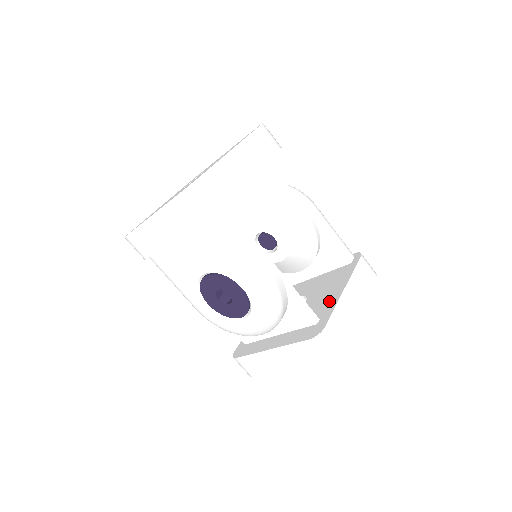
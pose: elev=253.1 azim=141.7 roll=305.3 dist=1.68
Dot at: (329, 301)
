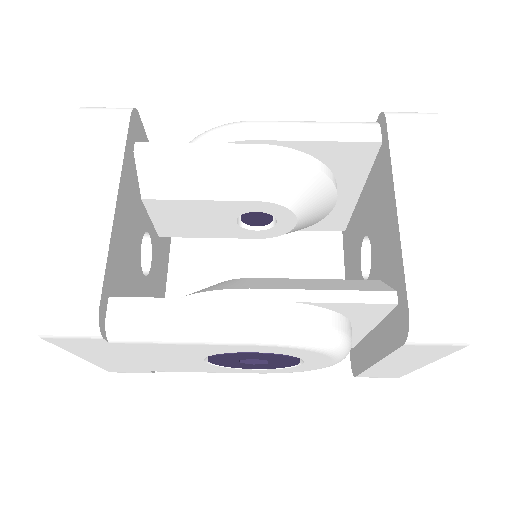
Dot at: (391, 244)
